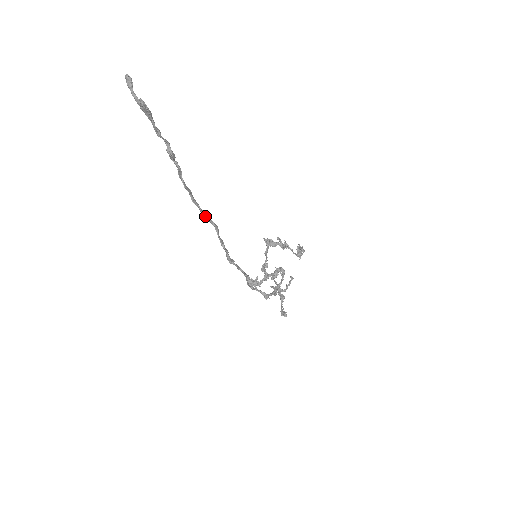
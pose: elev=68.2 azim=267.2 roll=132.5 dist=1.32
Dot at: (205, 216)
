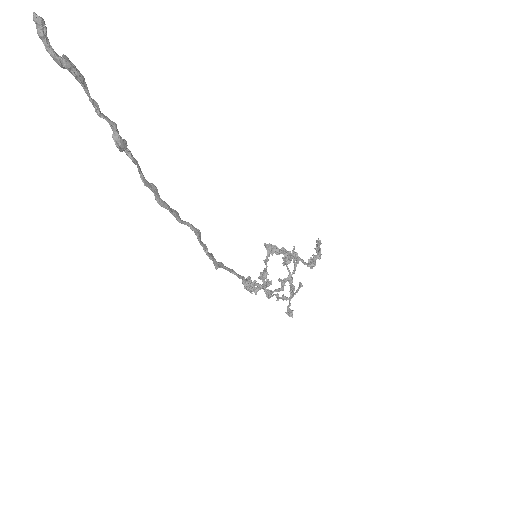
Dot at: (178, 219)
